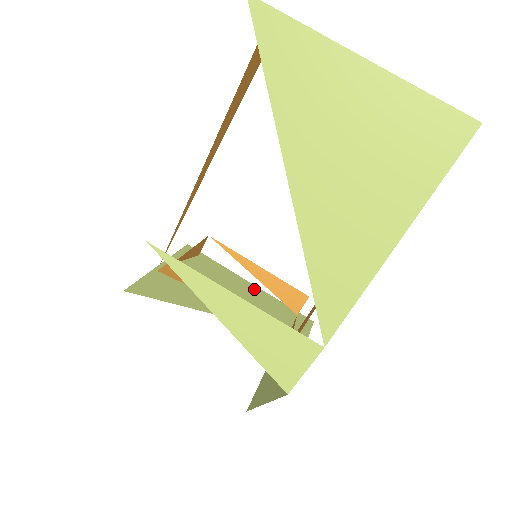
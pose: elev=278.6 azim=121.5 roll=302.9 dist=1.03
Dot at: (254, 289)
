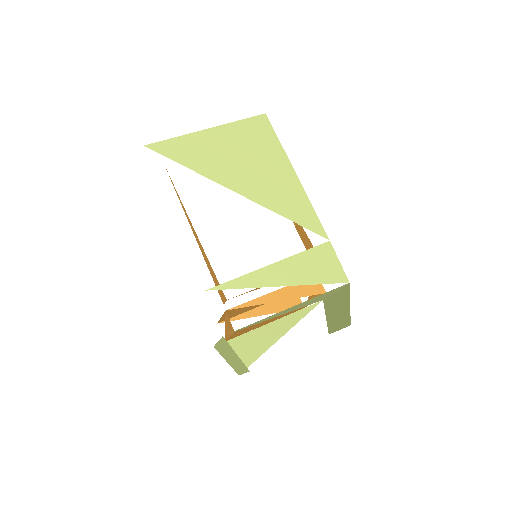
Dot at: occluded
